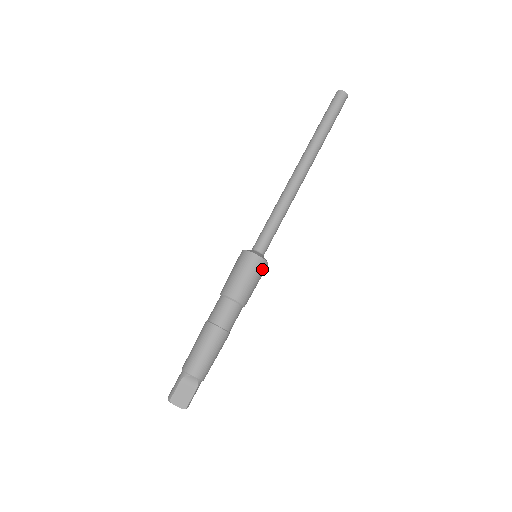
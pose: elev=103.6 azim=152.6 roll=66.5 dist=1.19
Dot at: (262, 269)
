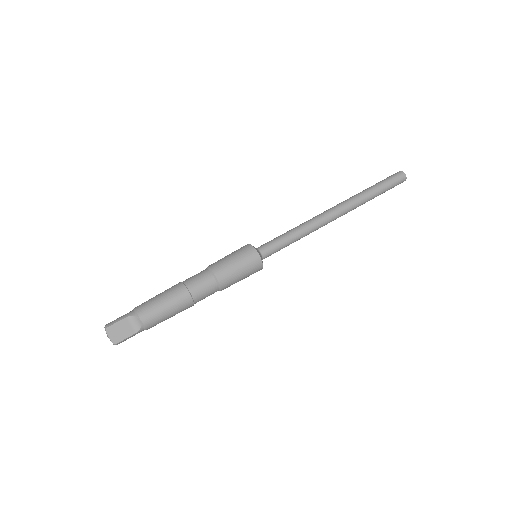
Dot at: (255, 269)
